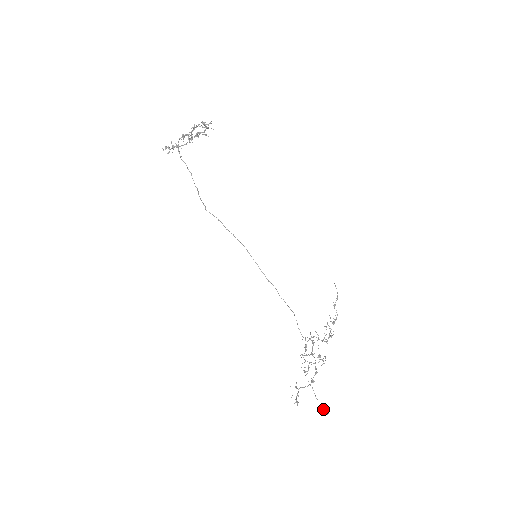
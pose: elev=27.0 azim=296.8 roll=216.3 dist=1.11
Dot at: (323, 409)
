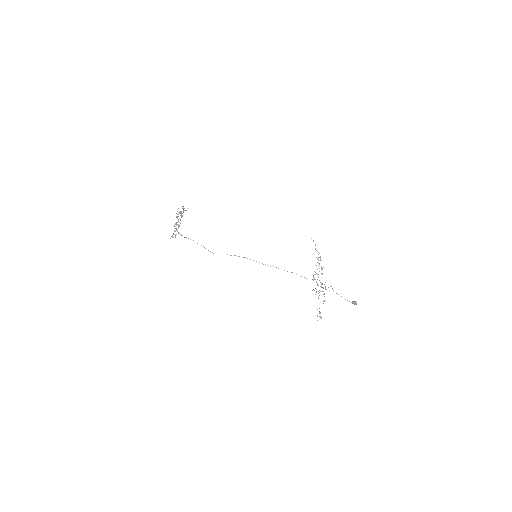
Dot at: (352, 303)
